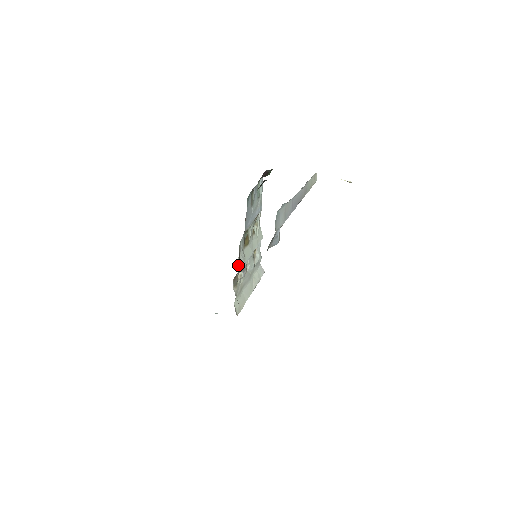
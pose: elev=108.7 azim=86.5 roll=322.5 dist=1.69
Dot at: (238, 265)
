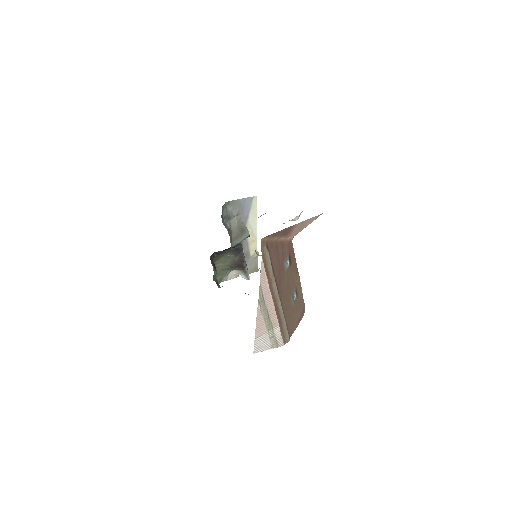
Dot at: occluded
